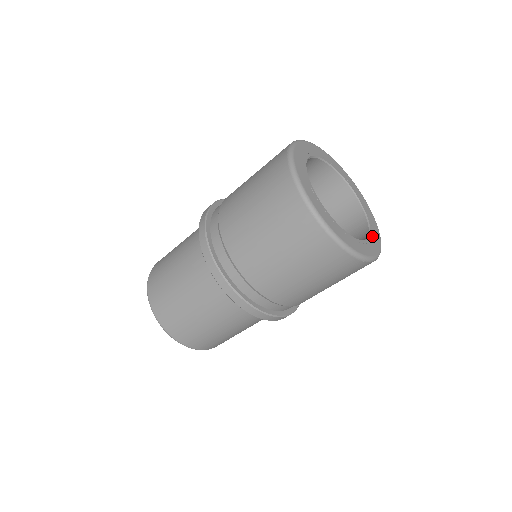
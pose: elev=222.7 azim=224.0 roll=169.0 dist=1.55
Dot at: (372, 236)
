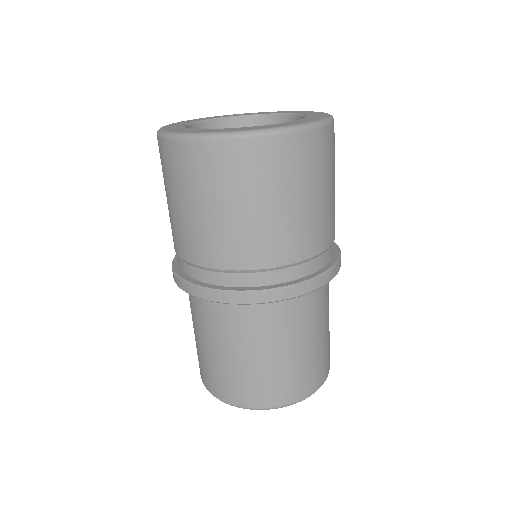
Dot at: (306, 119)
